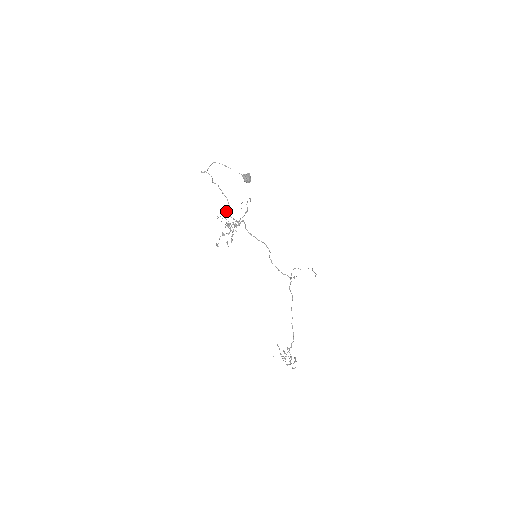
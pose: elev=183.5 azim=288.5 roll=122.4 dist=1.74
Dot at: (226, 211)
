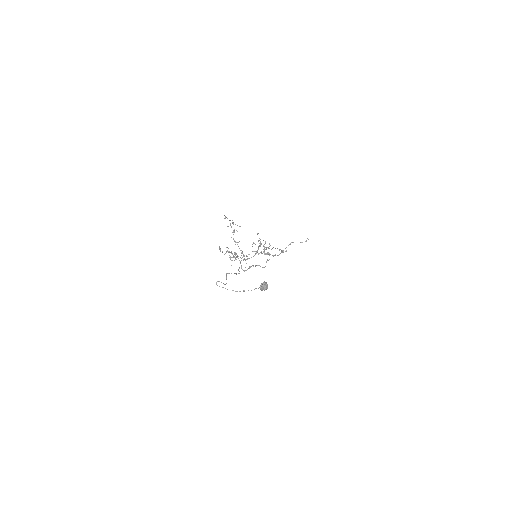
Dot at: occluded
